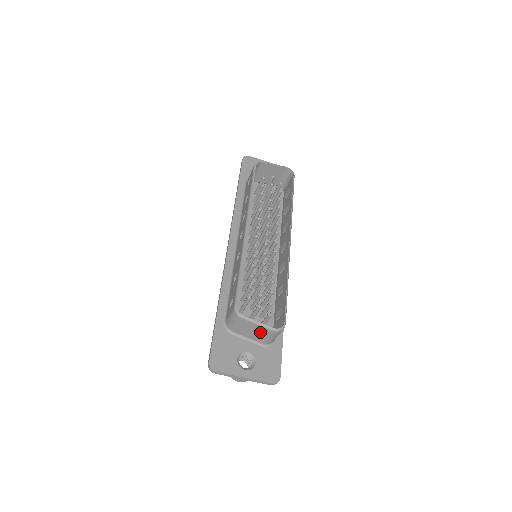
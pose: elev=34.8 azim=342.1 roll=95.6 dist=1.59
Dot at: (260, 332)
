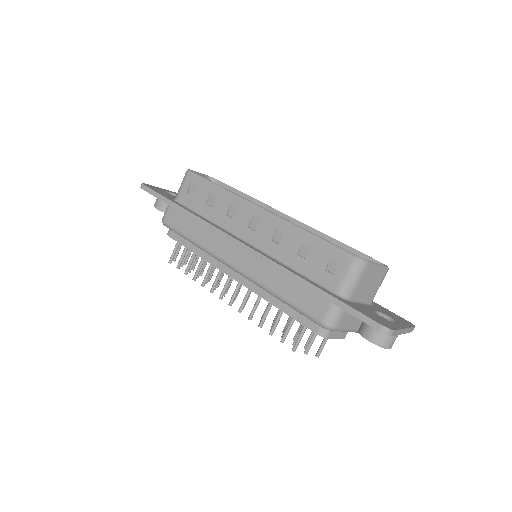
Dot at: (376, 280)
